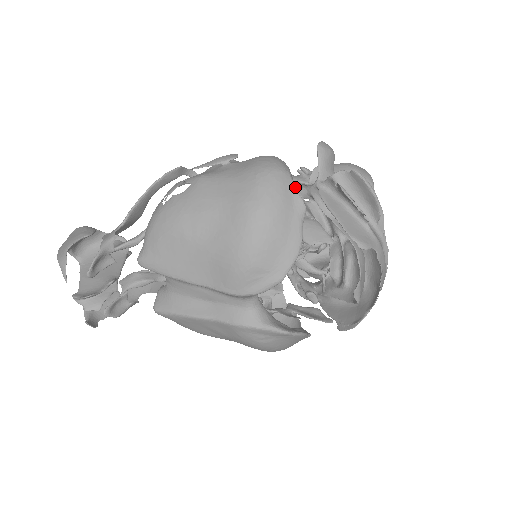
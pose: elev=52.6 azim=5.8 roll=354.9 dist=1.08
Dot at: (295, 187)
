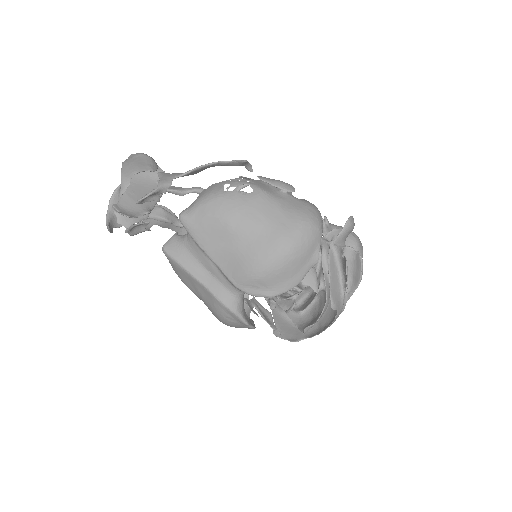
Dot at: occluded
